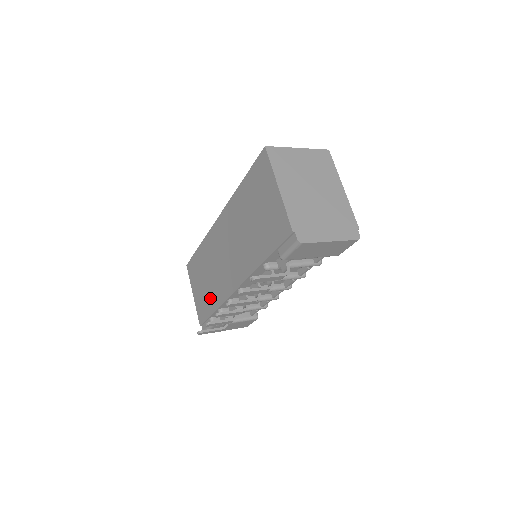
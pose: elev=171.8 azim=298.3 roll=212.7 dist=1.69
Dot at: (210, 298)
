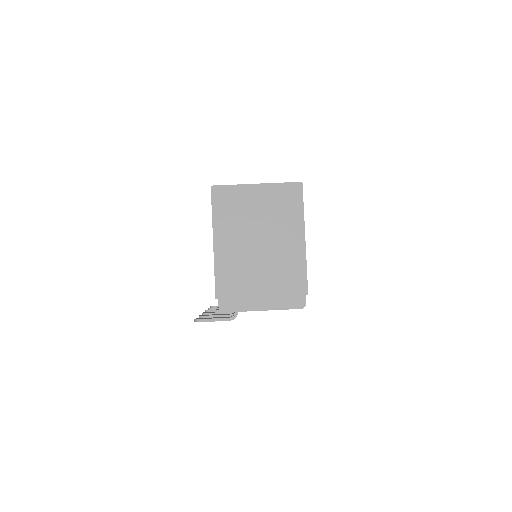
Dot at: occluded
